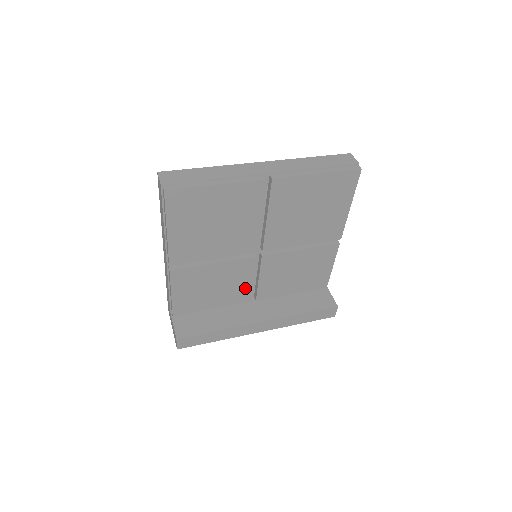
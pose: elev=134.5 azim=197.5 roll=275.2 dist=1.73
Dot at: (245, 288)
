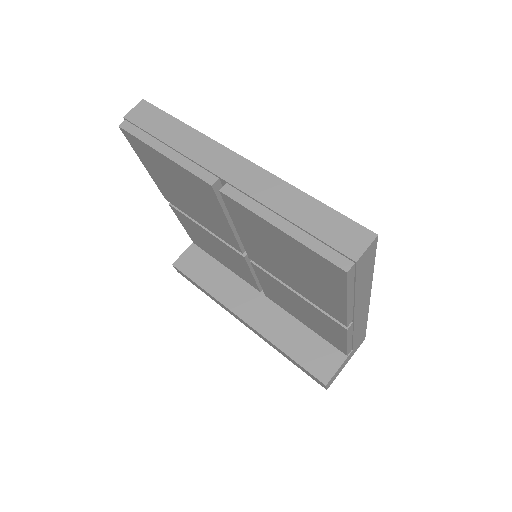
Dot at: (248, 276)
